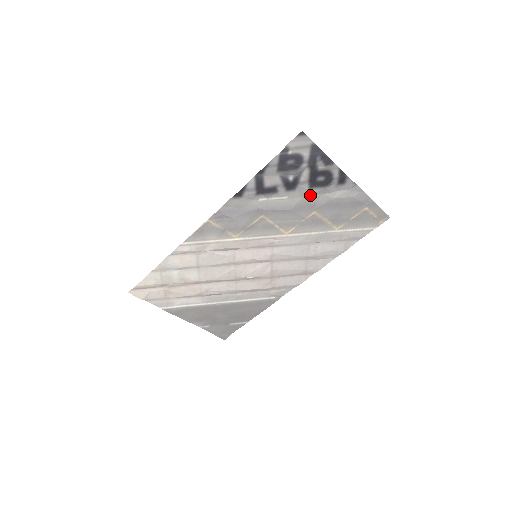
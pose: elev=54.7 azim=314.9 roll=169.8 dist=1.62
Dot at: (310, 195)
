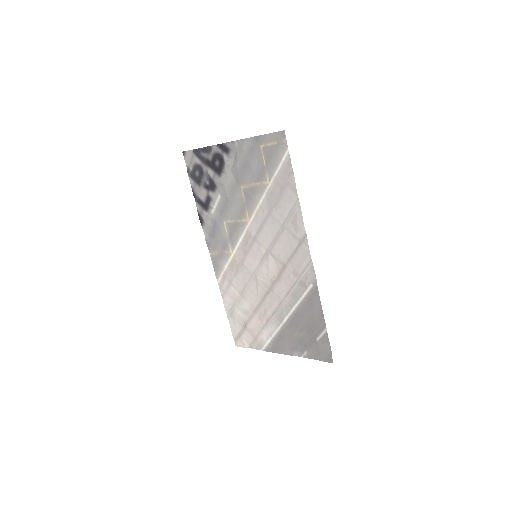
Dot at: (226, 180)
